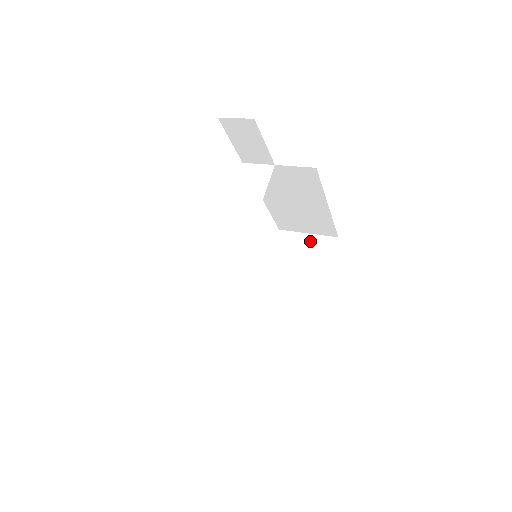
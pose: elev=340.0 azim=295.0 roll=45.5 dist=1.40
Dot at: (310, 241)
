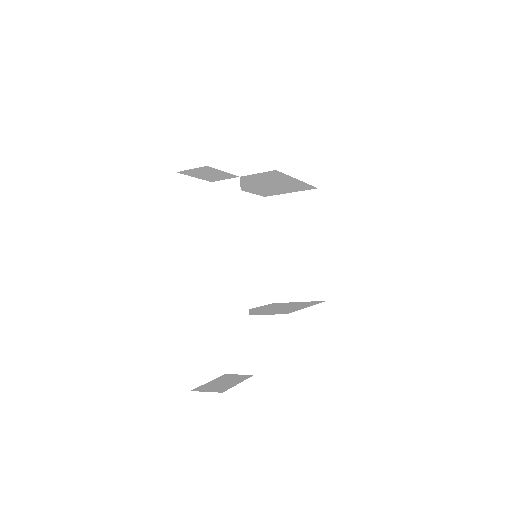
Dot at: (295, 200)
